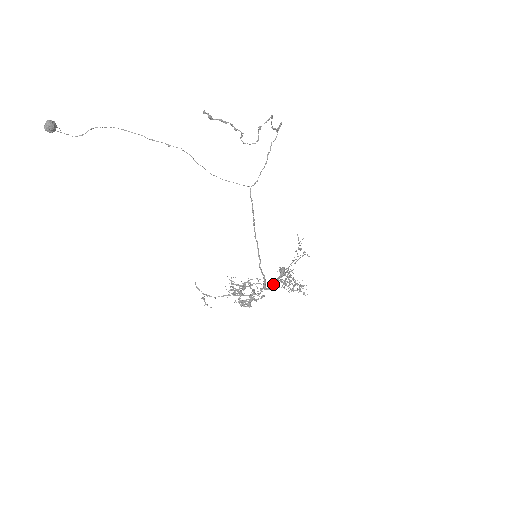
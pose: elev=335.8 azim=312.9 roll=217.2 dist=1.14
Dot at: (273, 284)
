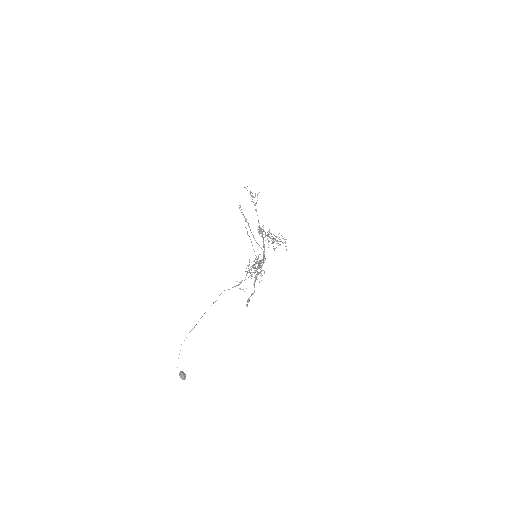
Dot at: (264, 247)
